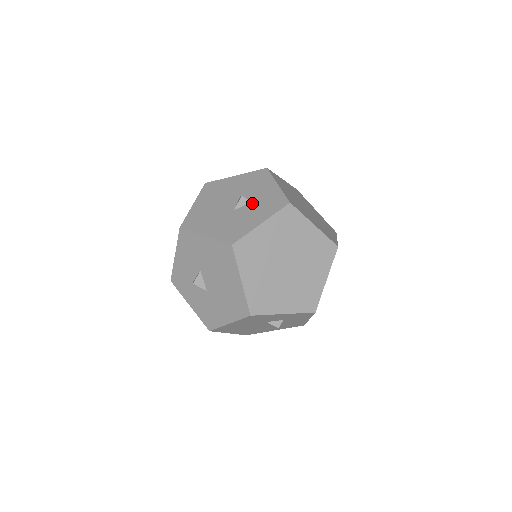
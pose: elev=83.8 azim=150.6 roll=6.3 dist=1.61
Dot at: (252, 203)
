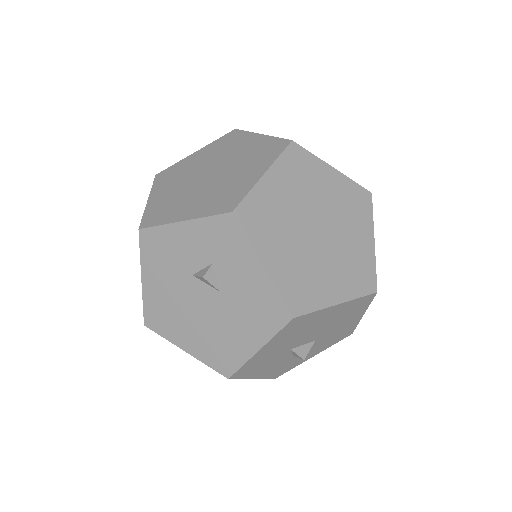
Dot at: occluded
